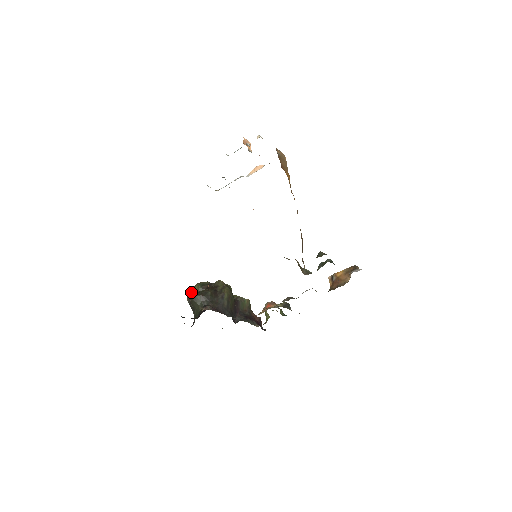
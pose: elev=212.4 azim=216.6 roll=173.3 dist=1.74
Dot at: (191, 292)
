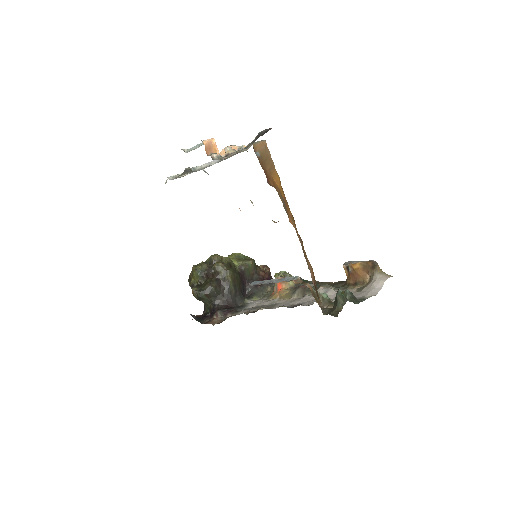
Dot at: (193, 292)
